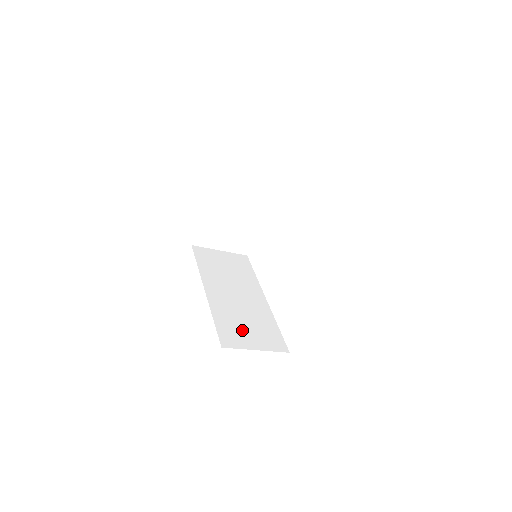
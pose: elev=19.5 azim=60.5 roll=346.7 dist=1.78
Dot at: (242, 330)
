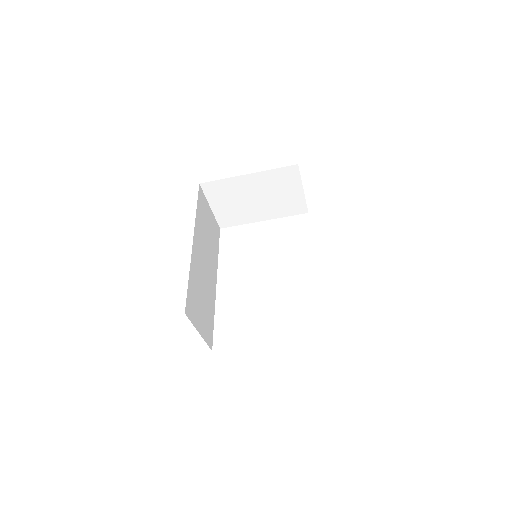
Dot at: (199, 305)
